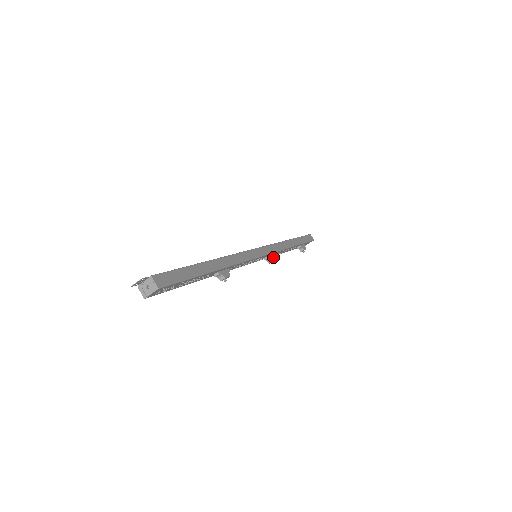
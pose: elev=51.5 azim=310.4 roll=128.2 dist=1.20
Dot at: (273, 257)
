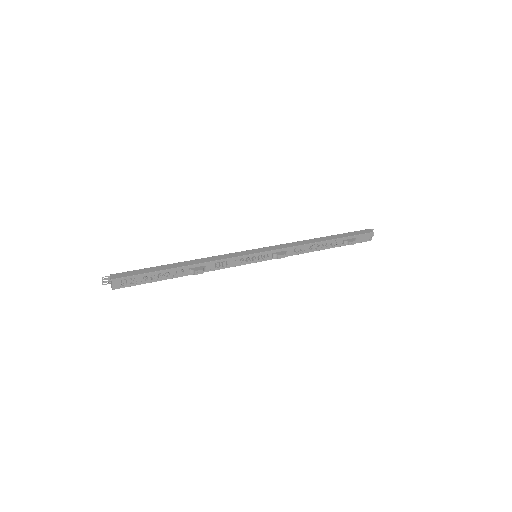
Dot at: (281, 253)
